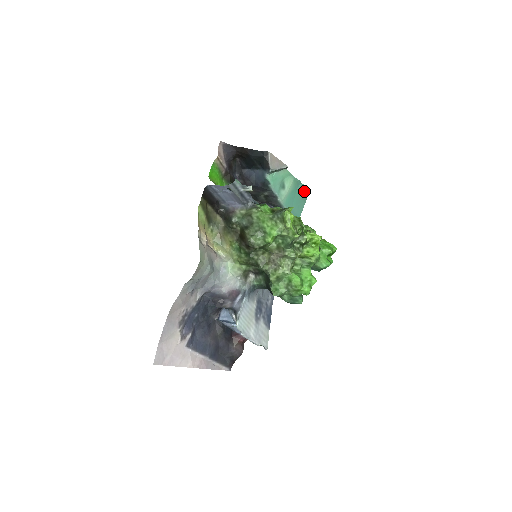
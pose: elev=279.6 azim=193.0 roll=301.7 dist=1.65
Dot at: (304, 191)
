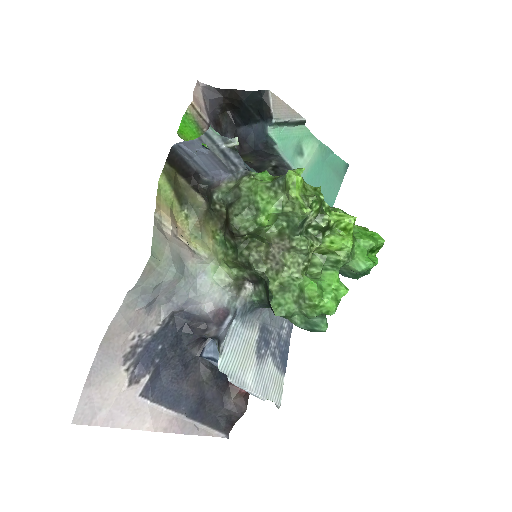
Dot at: (338, 165)
